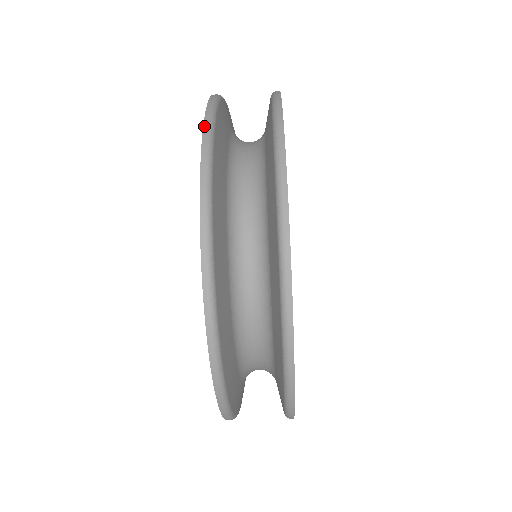
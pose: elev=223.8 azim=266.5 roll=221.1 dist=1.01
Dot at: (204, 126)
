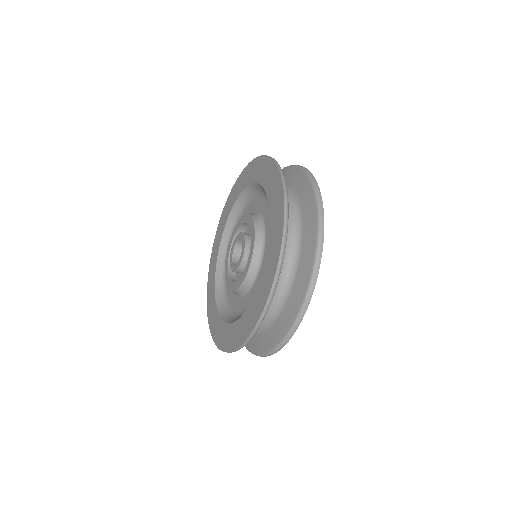
Dot at: (262, 314)
